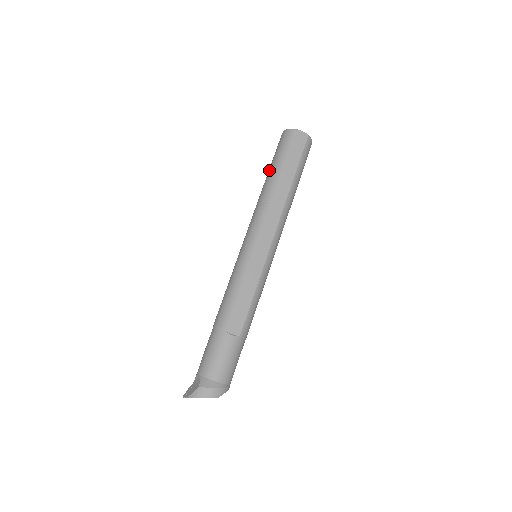
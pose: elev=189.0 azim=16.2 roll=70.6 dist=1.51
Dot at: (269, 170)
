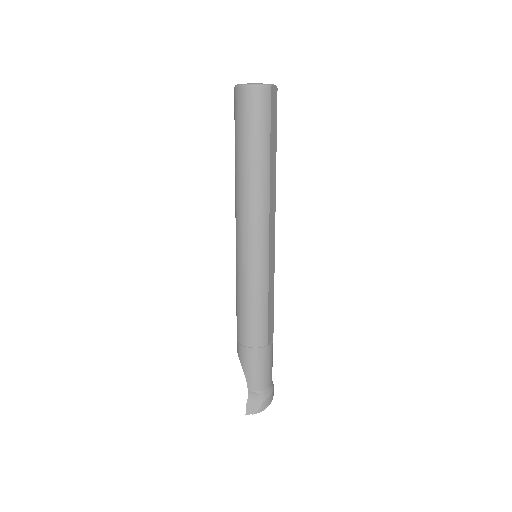
Dot at: (249, 151)
